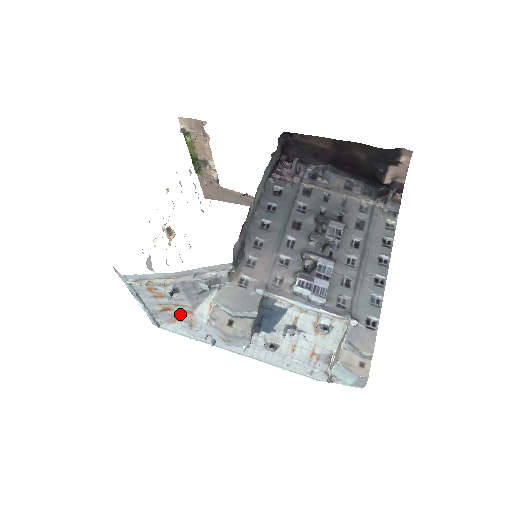
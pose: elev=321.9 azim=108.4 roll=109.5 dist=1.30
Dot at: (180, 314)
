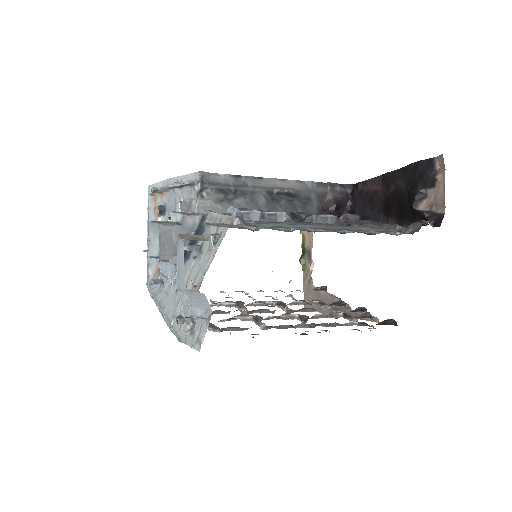
Dot at: occluded
